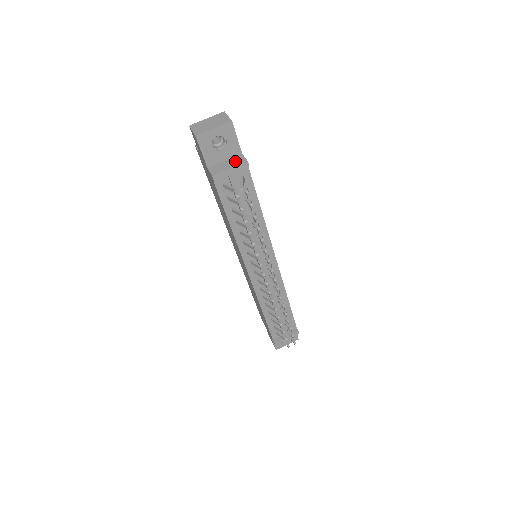
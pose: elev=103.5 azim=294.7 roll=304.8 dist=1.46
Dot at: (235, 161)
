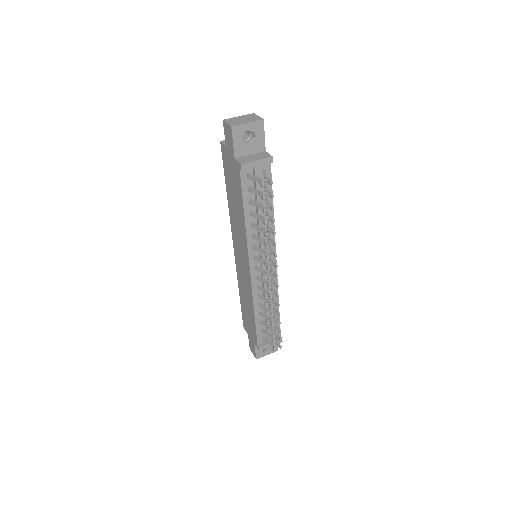
Dot at: (260, 155)
